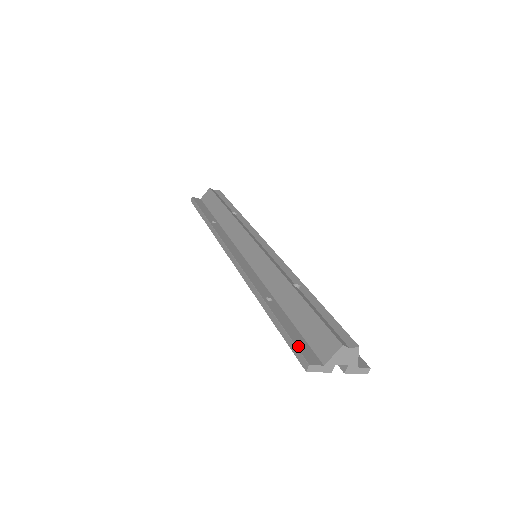
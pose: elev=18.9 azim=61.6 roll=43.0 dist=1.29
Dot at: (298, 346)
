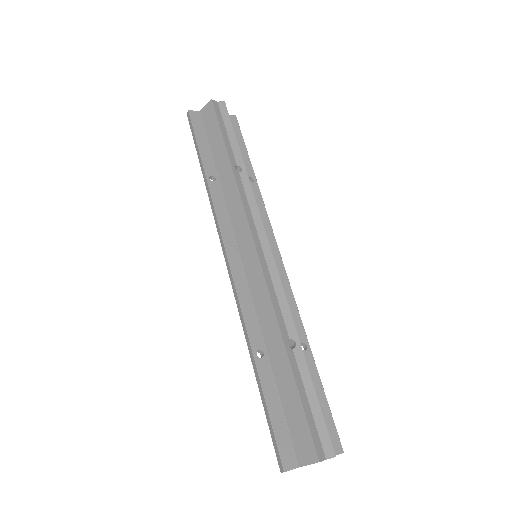
Dot at: (278, 441)
